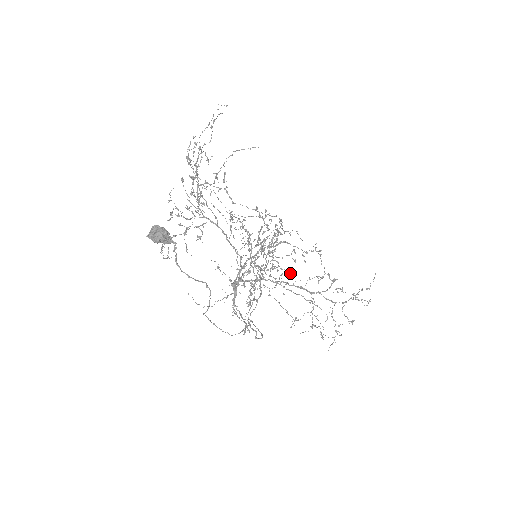
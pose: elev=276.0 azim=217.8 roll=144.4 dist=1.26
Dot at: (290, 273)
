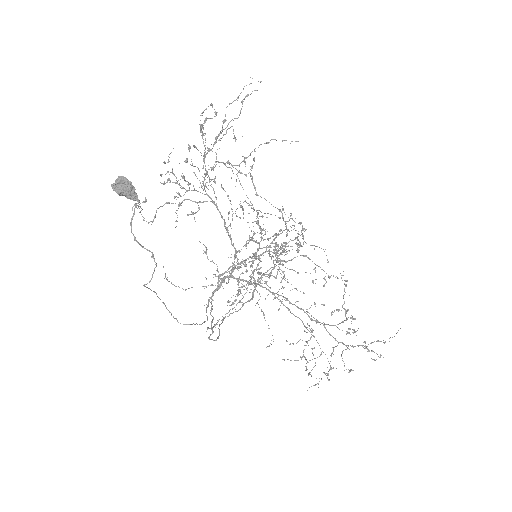
Dot at: occluded
